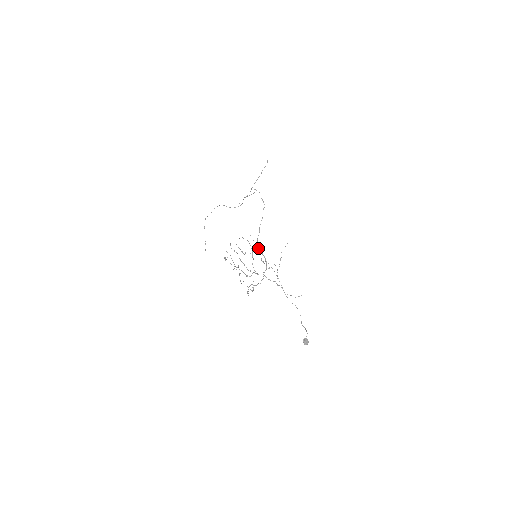
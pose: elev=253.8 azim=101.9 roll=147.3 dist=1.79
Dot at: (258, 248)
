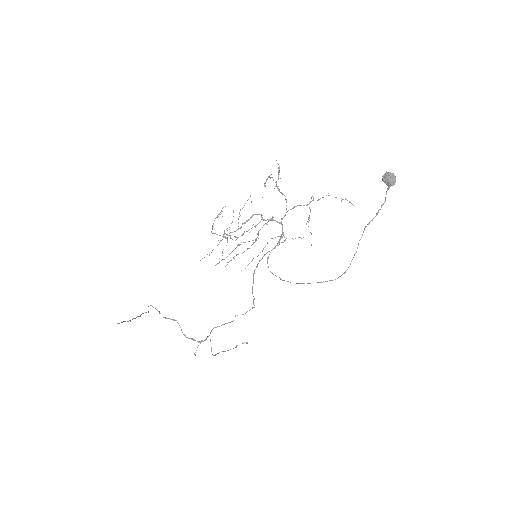
Dot at: (263, 249)
